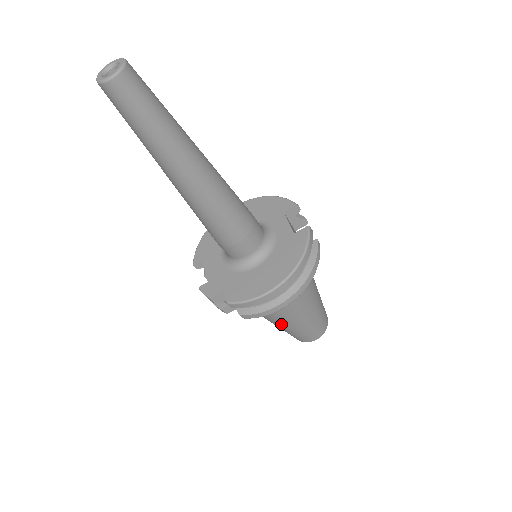
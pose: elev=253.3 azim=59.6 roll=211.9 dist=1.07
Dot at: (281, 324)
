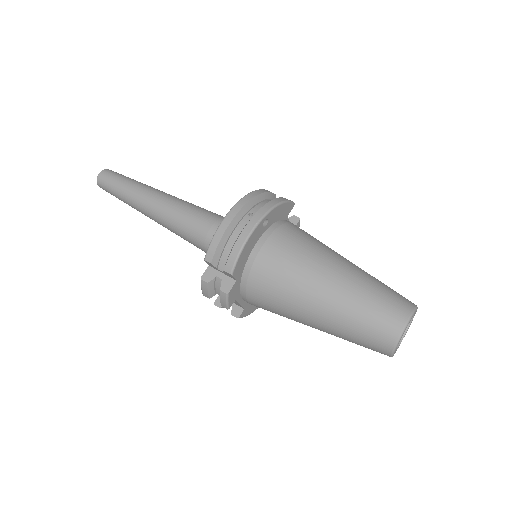
Dot at: (316, 302)
